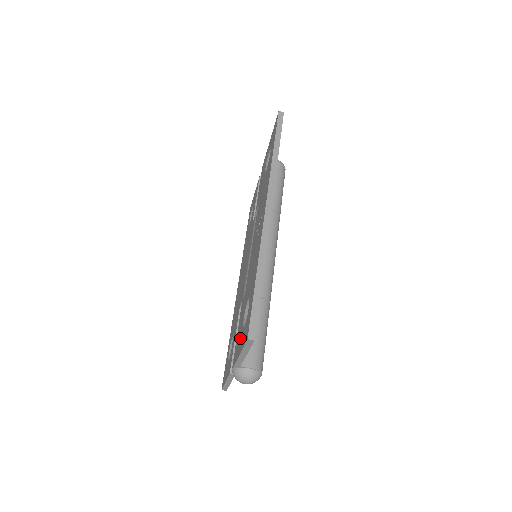
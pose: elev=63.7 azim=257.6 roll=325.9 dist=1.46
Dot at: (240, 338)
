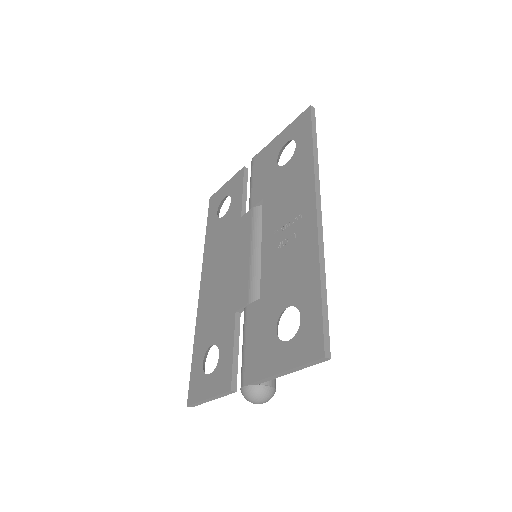
Dot at: (273, 351)
